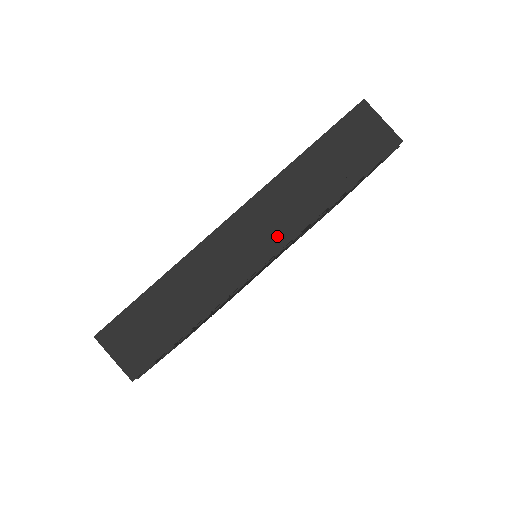
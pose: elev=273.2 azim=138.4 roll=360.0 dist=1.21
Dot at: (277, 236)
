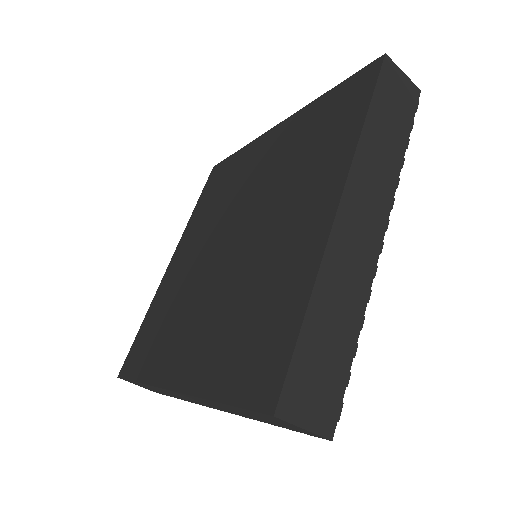
Dot at: (216, 408)
